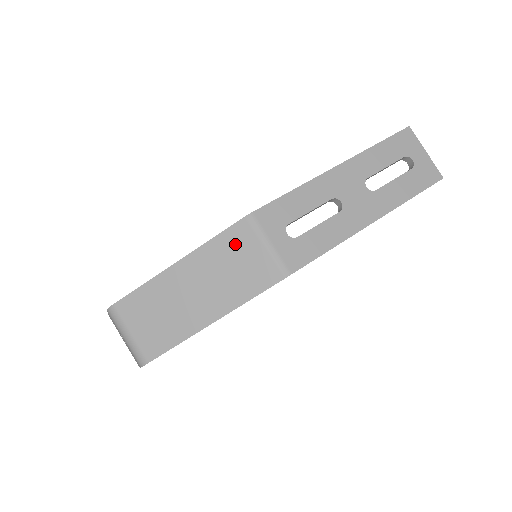
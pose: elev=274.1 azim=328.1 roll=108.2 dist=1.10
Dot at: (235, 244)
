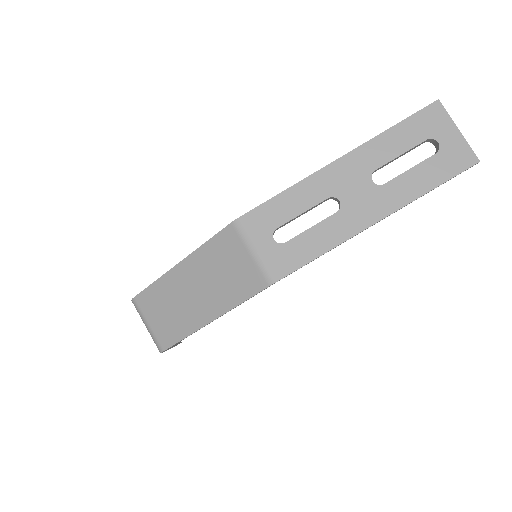
Dot at: (224, 249)
